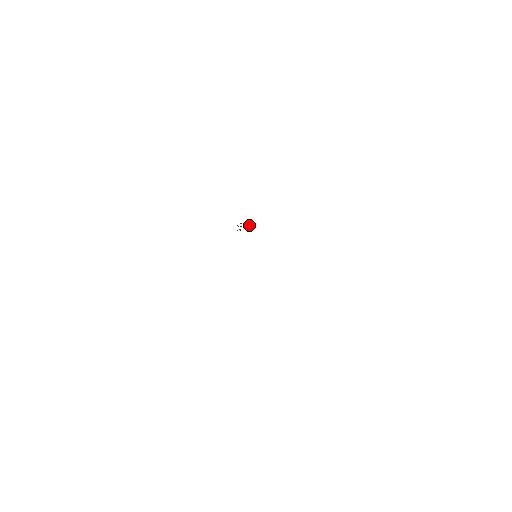
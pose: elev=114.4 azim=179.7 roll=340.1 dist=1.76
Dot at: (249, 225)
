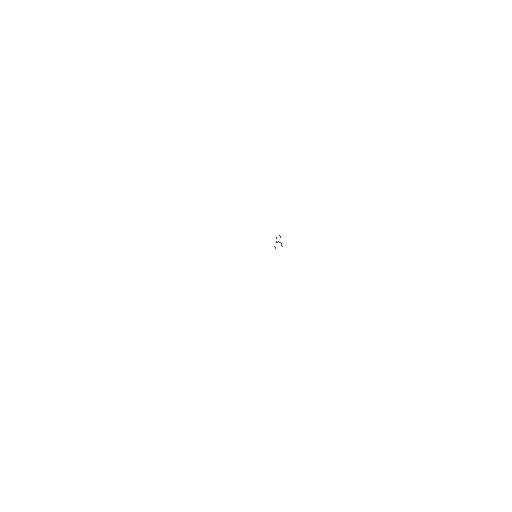
Dot at: occluded
